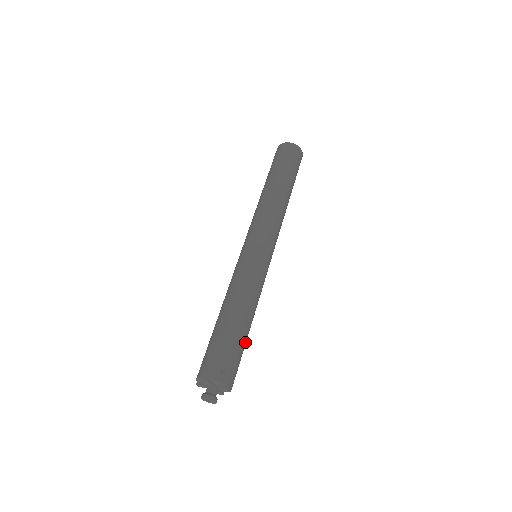
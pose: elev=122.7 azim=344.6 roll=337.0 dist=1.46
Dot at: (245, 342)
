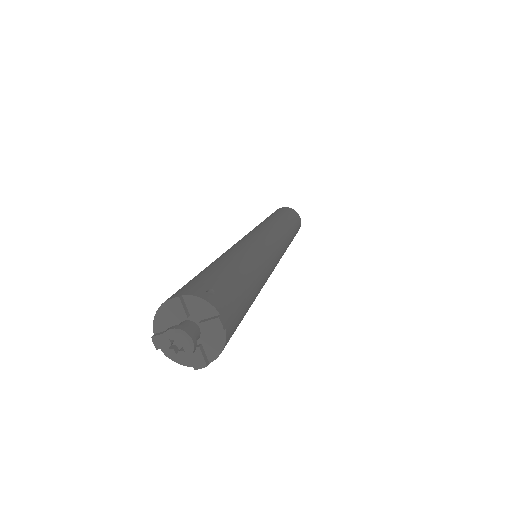
Dot at: (249, 297)
